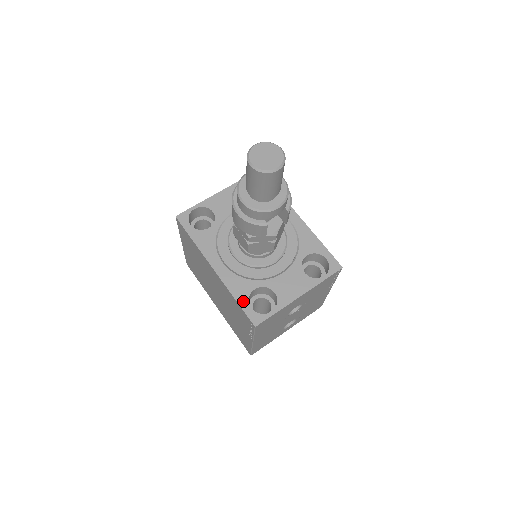
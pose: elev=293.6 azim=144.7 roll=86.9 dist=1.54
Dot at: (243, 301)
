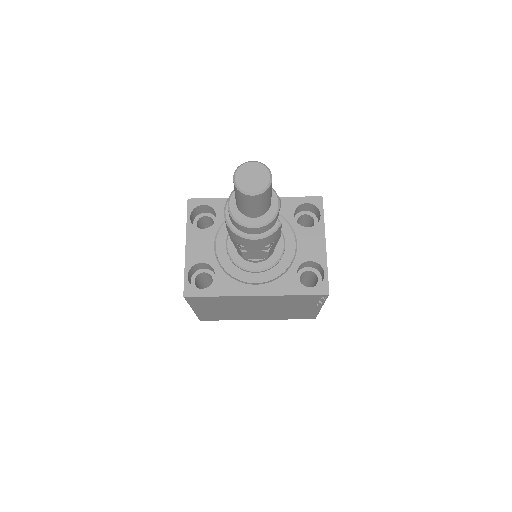
Dot at: (301, 290)
